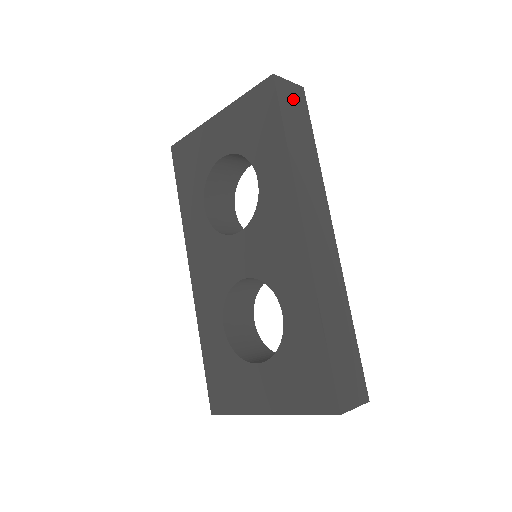
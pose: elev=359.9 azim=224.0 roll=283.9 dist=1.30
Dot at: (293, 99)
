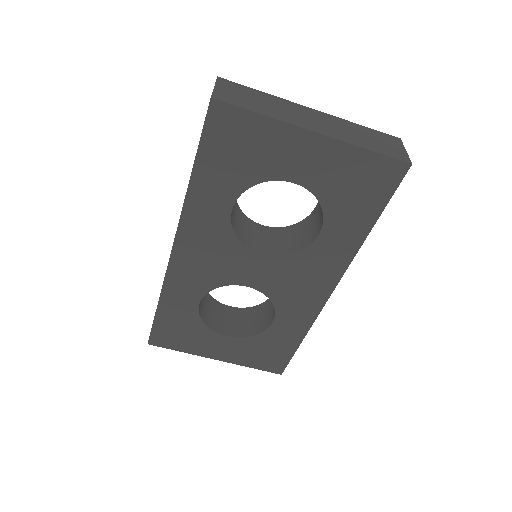
Dot at: occluded
